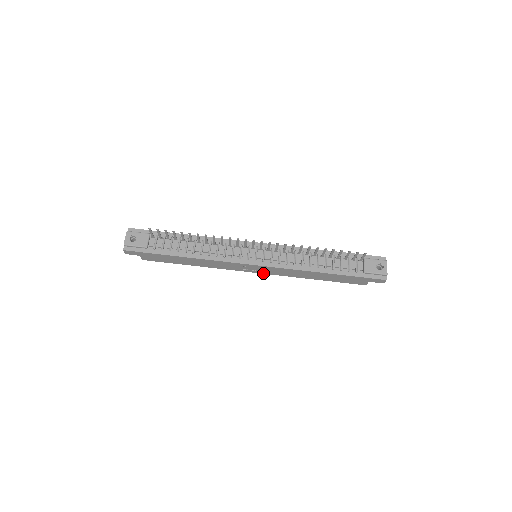
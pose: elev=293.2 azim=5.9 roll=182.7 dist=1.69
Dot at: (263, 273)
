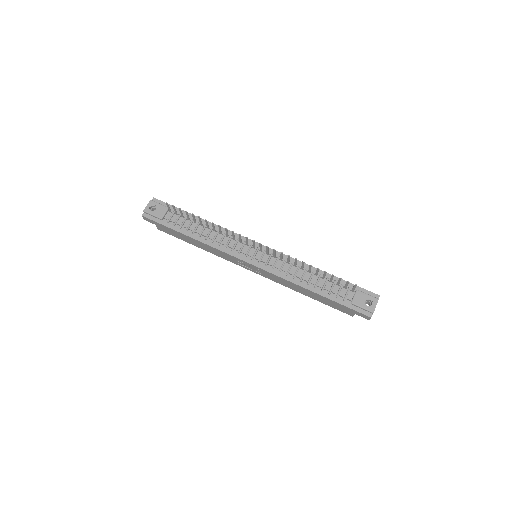
Dot at: (259, 274)
